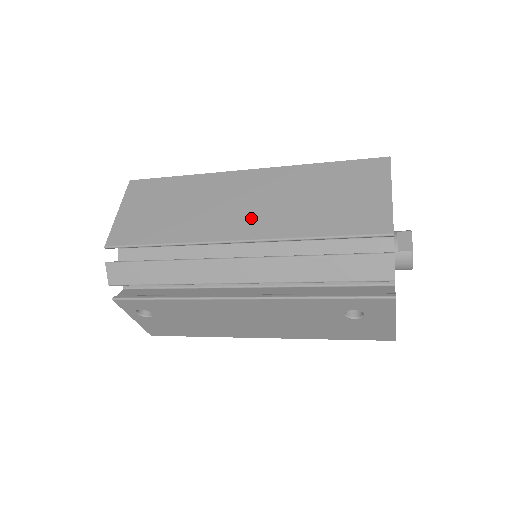
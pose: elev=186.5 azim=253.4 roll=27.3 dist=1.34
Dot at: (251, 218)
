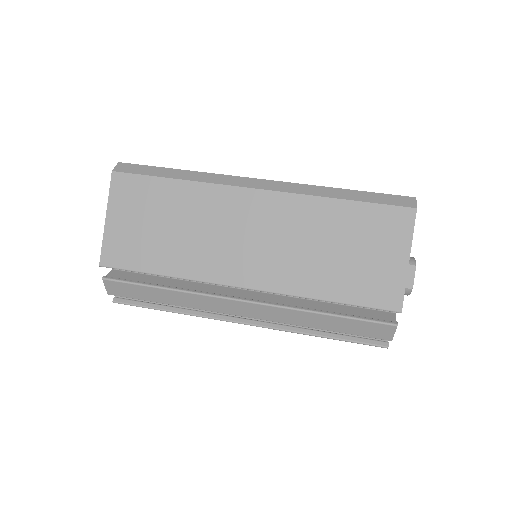
Dot at: (260, 262)
